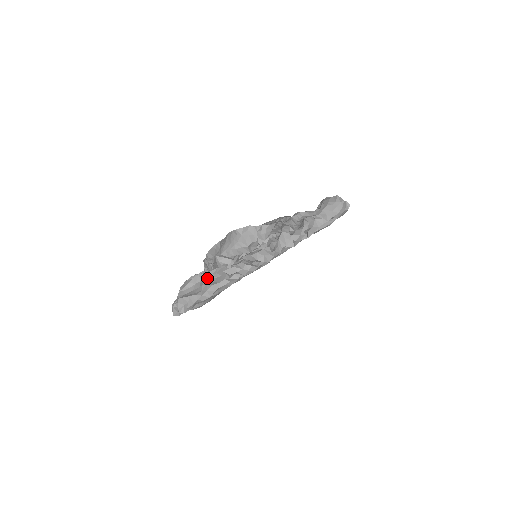
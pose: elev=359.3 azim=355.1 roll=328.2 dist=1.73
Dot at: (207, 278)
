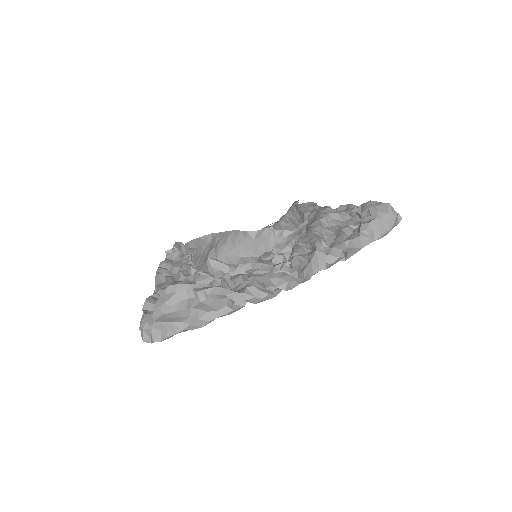
Dot at: (199, 297)
